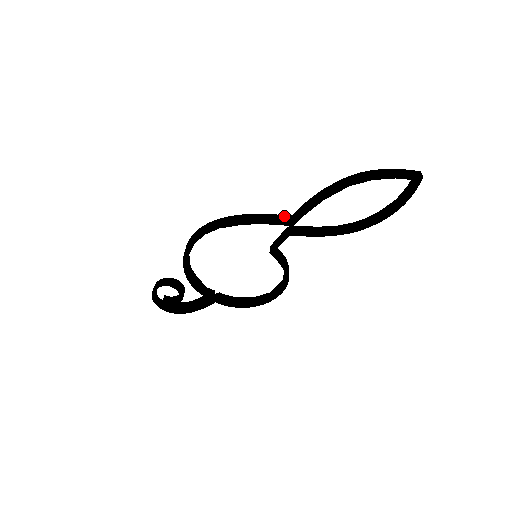
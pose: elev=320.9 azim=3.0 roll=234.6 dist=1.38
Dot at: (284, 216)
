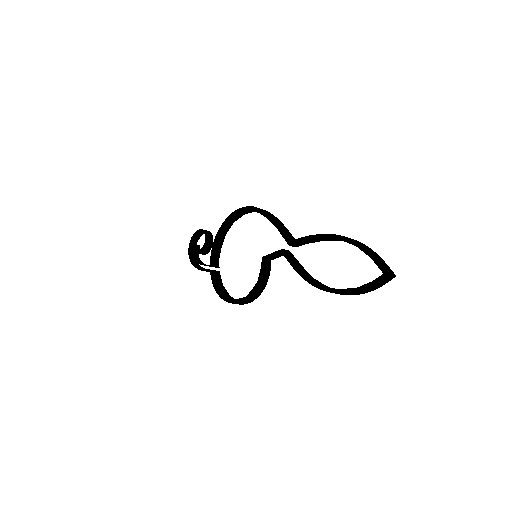
Dot at: (293, 237)
